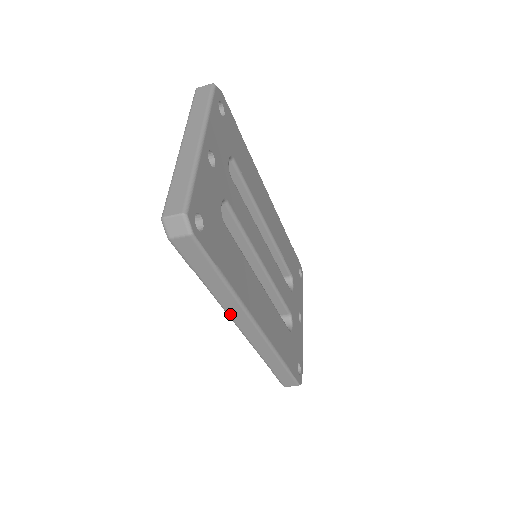
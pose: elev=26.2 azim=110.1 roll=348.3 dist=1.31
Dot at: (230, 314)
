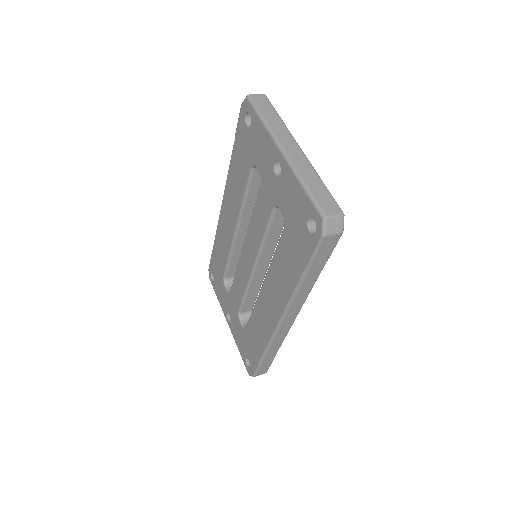
Dot at: (291, 307)
